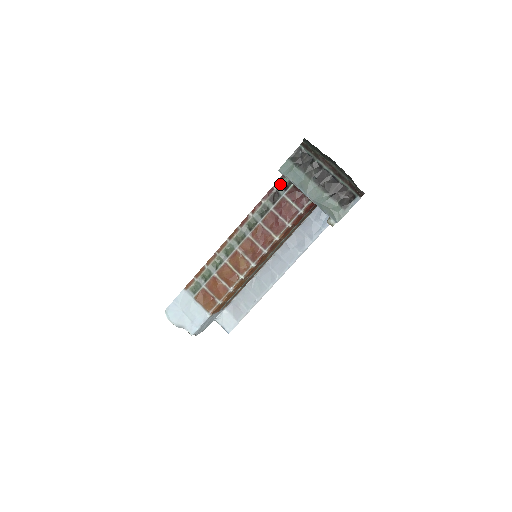
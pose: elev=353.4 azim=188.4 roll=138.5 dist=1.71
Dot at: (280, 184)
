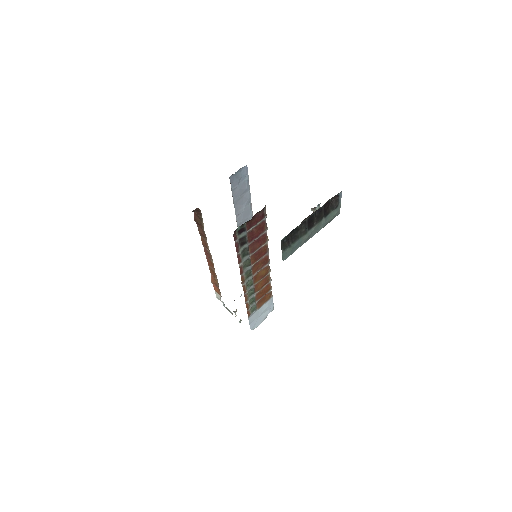
Dot at: (237, 235)
